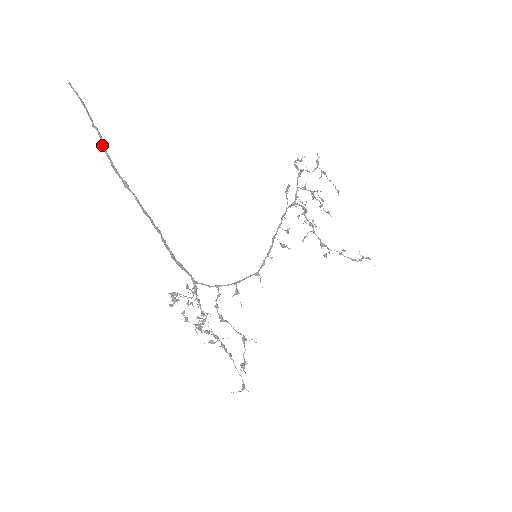
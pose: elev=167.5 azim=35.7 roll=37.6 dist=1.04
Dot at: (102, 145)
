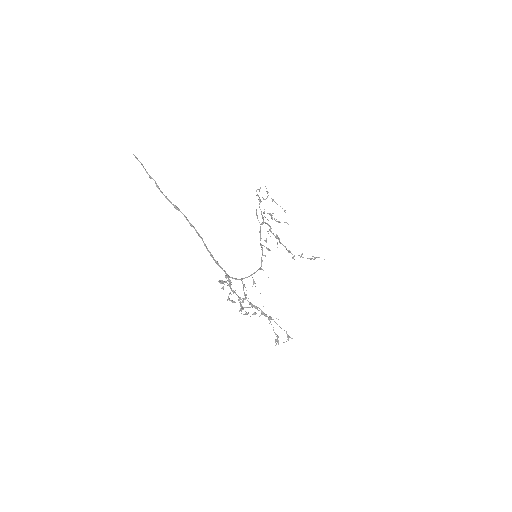
Dot at: (158, 187)
